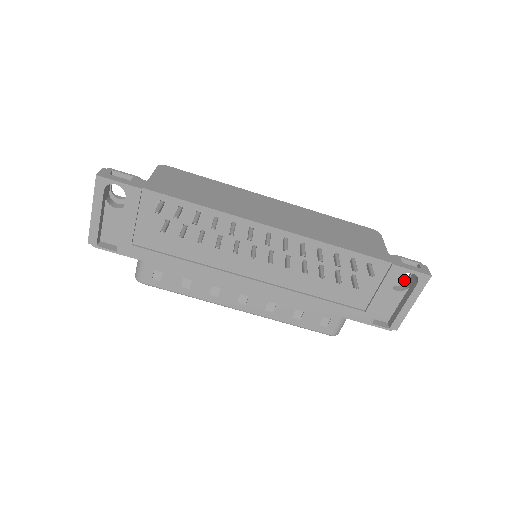
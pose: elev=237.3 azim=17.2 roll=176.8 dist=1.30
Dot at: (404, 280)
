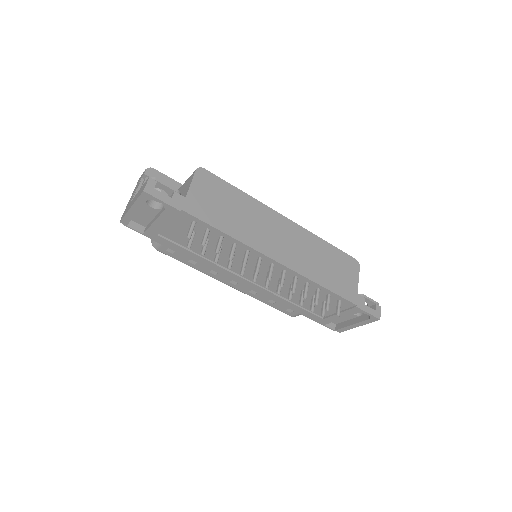
Dot at: occluded
